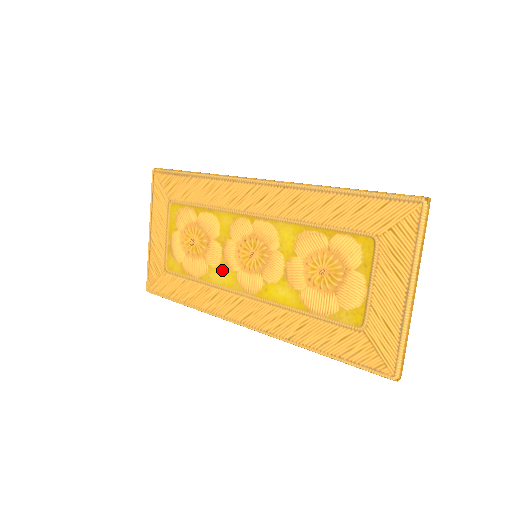
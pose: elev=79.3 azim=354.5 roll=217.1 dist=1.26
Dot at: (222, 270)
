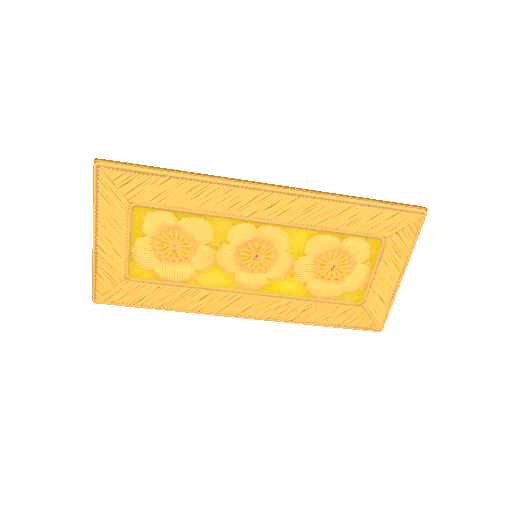
Dot at: (216, 273)
